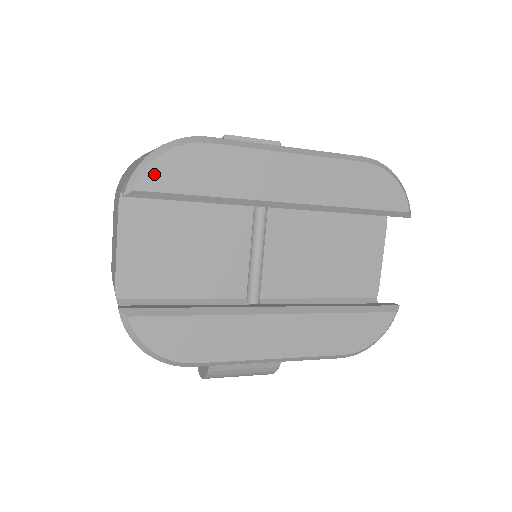
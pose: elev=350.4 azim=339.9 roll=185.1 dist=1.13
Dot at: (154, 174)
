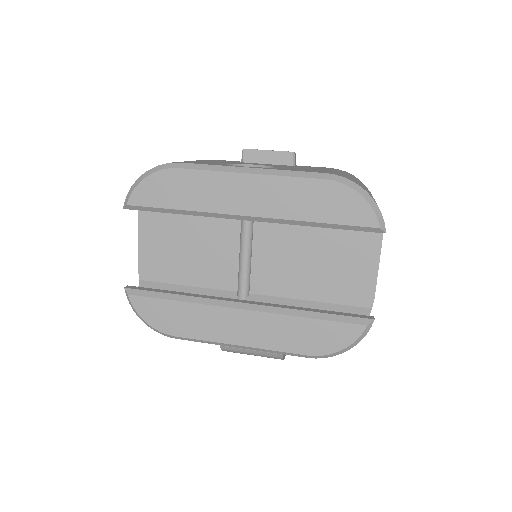
Dot at: (140, 193)
